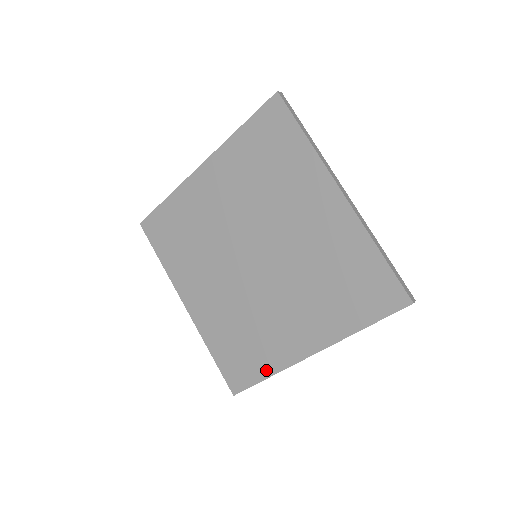
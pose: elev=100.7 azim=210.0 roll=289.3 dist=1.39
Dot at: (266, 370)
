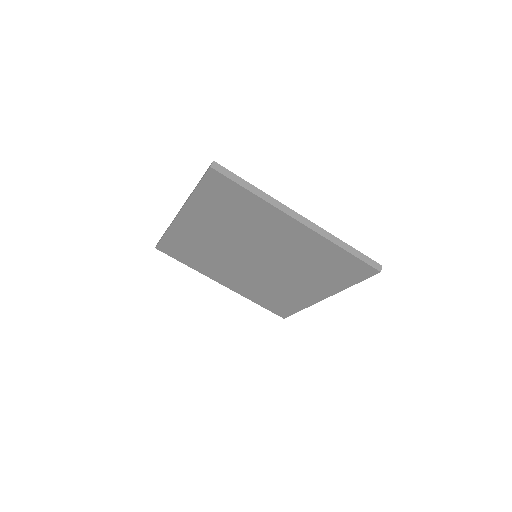
Dot at: (298, 307)
